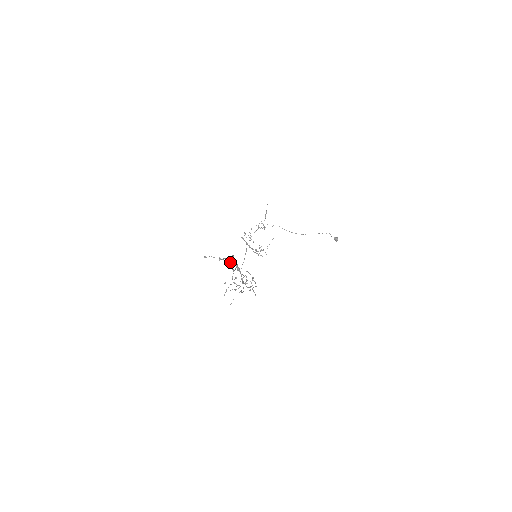
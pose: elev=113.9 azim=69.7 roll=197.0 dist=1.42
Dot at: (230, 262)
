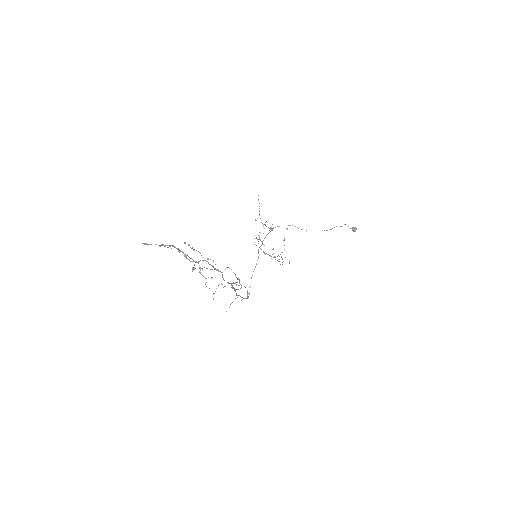
Dot at: (178, 249)
